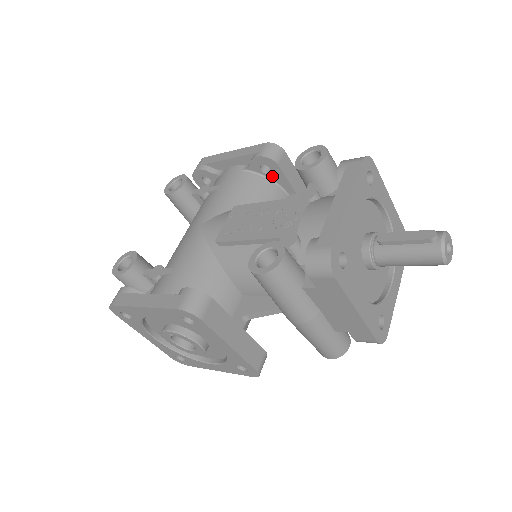
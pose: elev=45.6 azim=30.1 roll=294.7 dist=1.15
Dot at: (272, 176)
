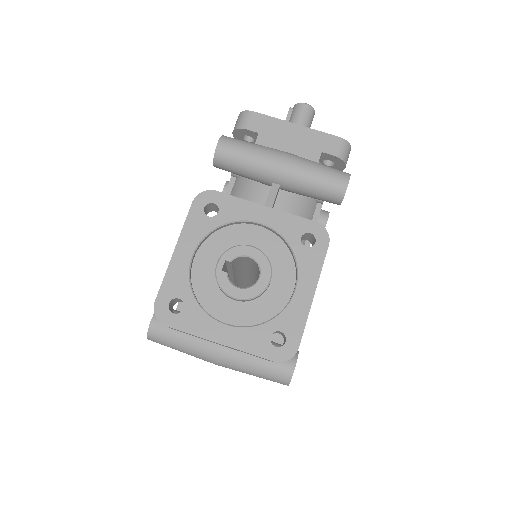
Dot at: occluded
